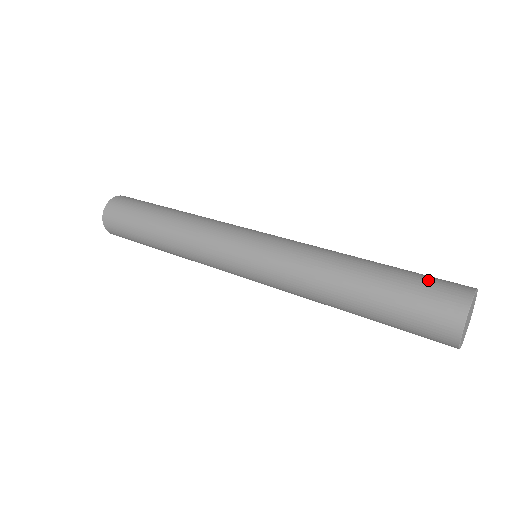
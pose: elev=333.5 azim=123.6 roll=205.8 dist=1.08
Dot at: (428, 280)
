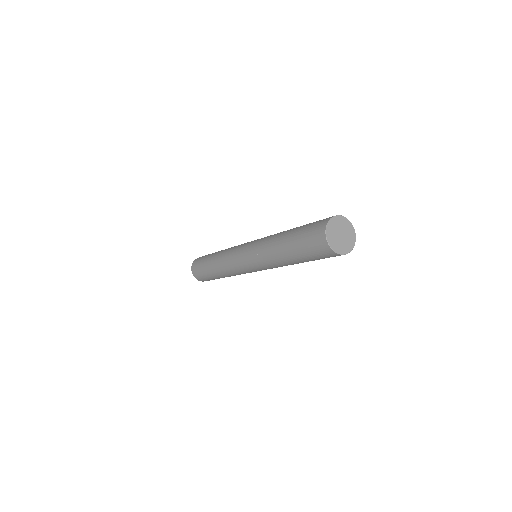
Dot at: occluded
